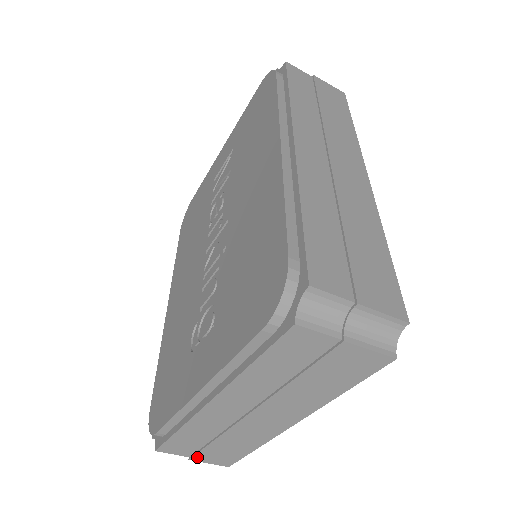
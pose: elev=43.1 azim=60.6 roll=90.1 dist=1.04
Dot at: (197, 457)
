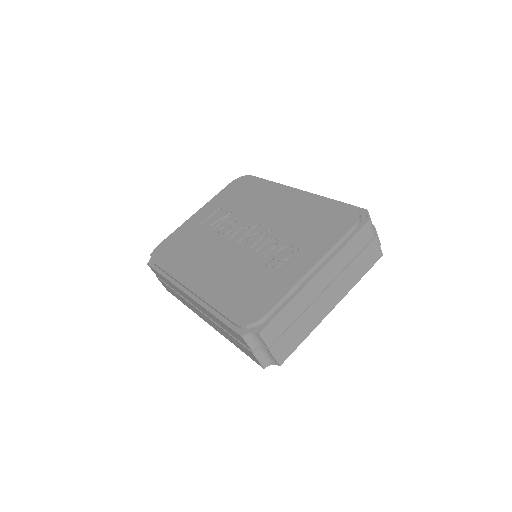
Dot at: (275, 346)
